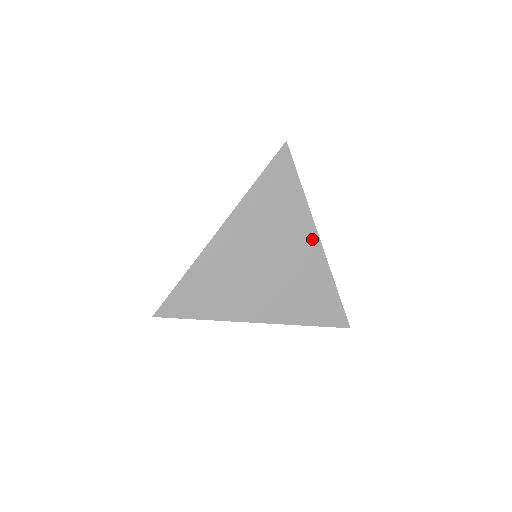
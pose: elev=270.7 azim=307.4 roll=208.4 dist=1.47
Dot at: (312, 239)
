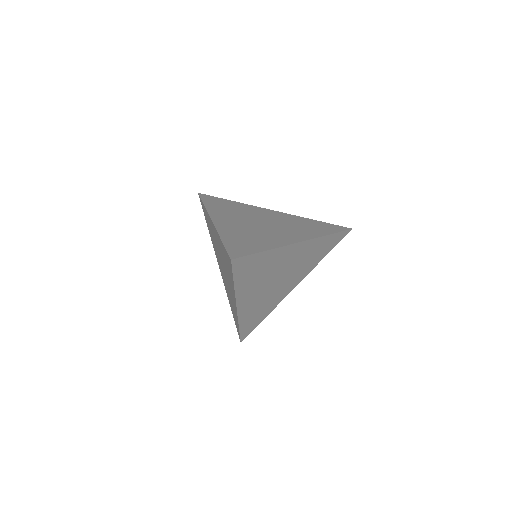
Dot at: (267, 211)
